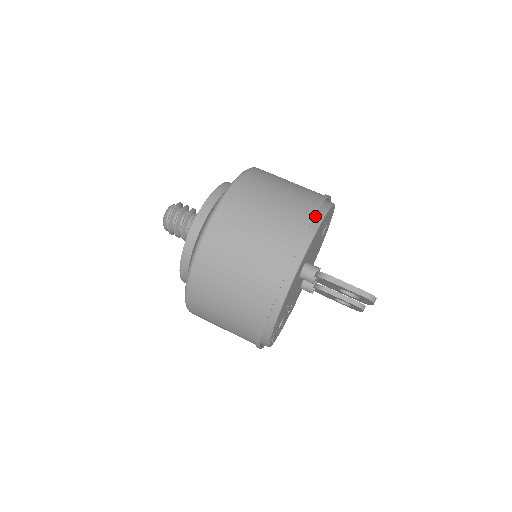
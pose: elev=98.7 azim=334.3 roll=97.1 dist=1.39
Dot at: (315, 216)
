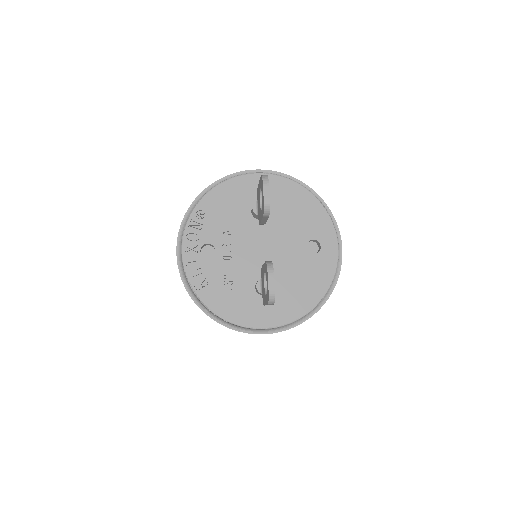
Dot at: occluded
